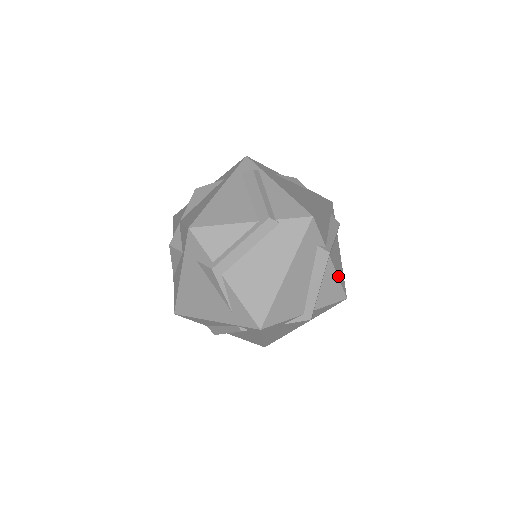
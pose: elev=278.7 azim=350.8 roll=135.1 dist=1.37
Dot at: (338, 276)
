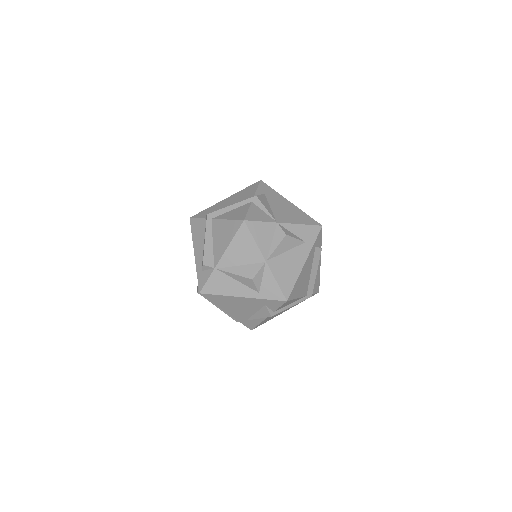
Dot at: occluded
